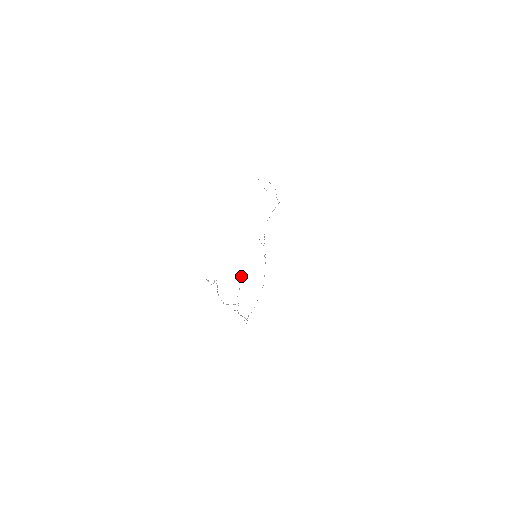
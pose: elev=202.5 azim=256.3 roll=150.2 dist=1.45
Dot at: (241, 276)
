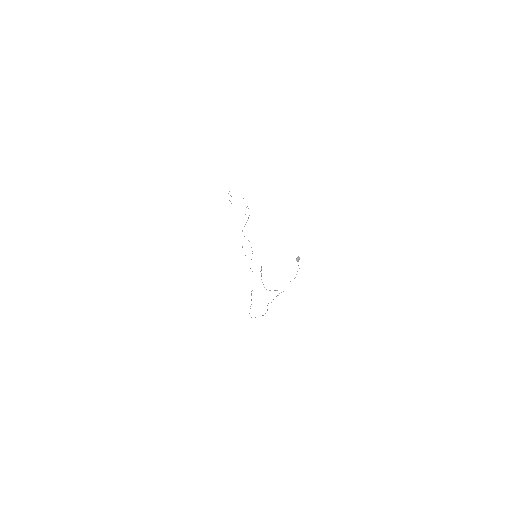
Dot at: (298, 261)
